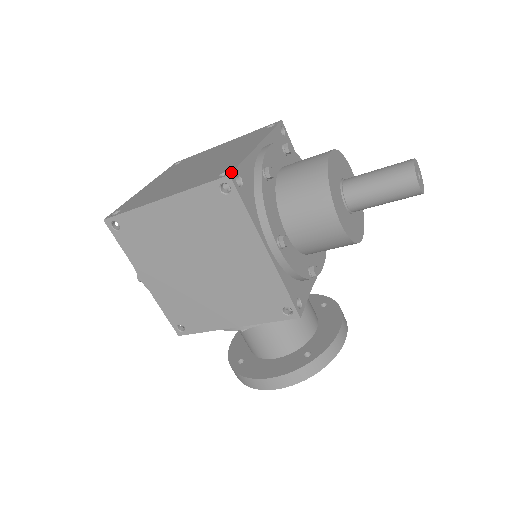
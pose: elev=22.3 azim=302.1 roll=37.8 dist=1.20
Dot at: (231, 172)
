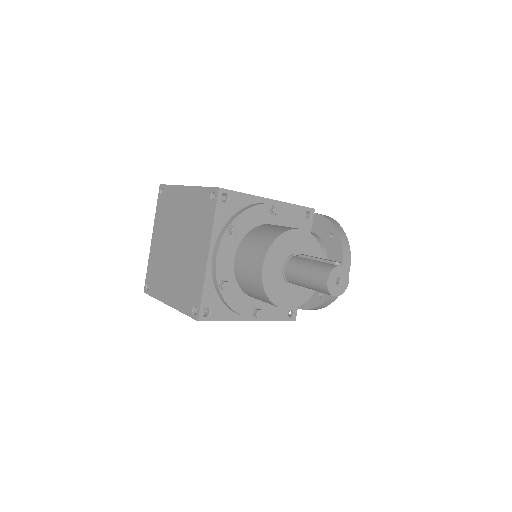
Dot at: (198, 317)
